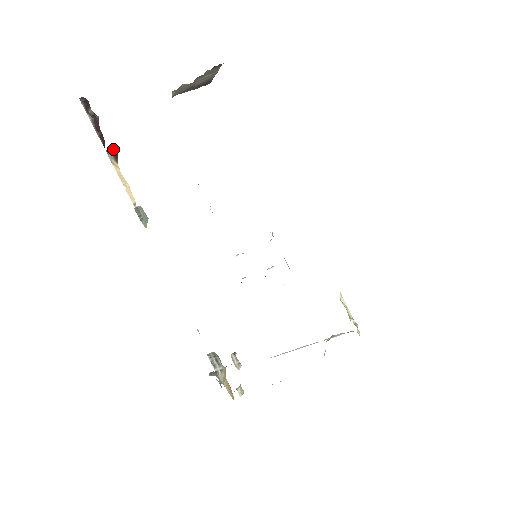
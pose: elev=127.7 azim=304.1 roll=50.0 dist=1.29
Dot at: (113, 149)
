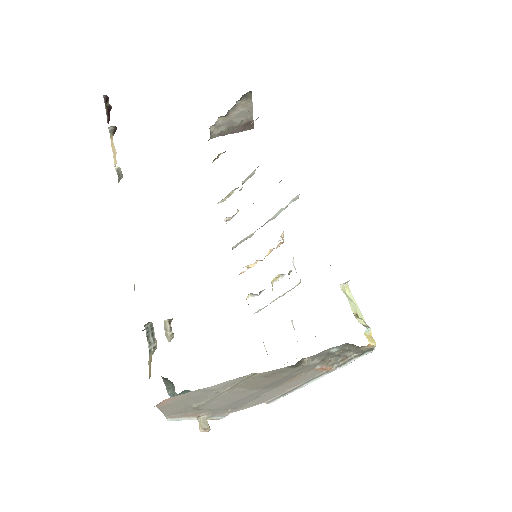
Dot at: (115, 127)
